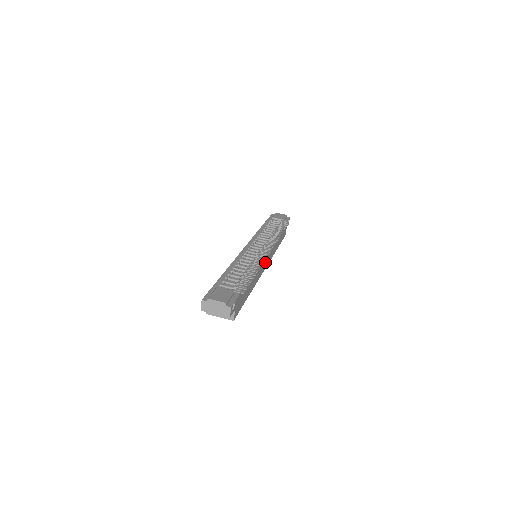
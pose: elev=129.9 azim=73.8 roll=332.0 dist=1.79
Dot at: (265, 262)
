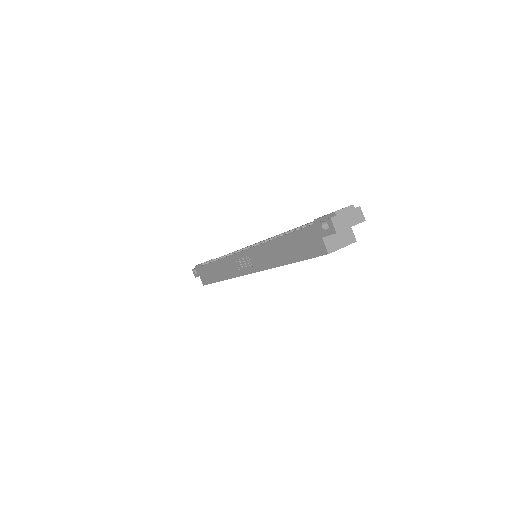
Dot at: occluded
